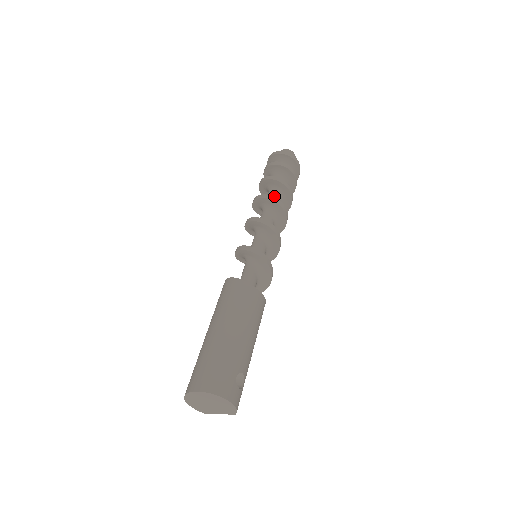
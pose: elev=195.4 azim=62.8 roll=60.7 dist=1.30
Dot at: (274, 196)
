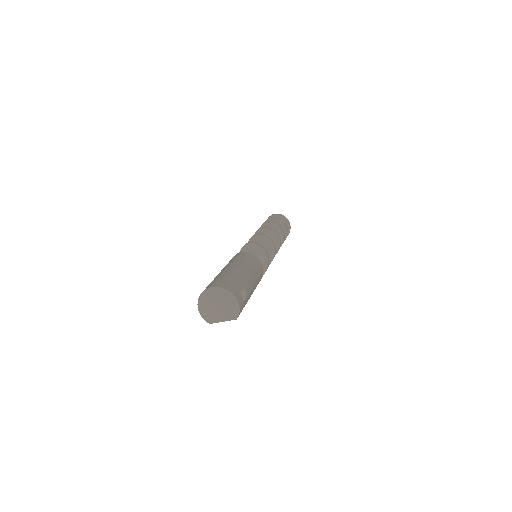
Dot at: occluded
